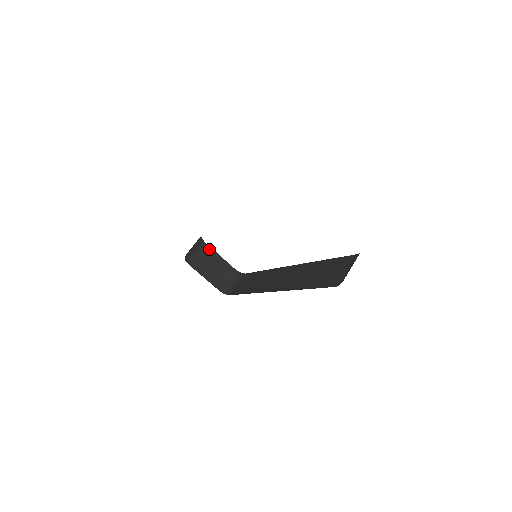
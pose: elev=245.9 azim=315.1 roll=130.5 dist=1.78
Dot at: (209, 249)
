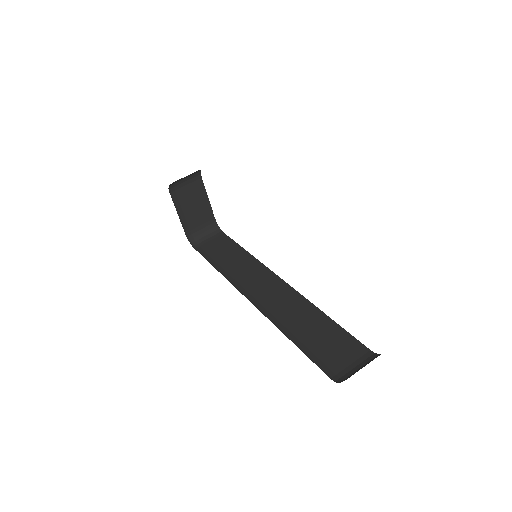
Dot at: (201, 185)
